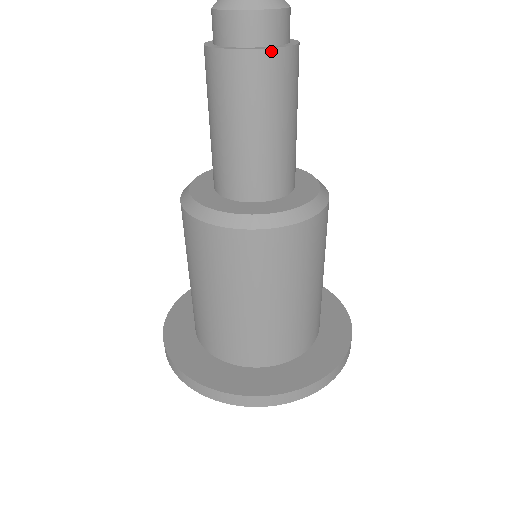
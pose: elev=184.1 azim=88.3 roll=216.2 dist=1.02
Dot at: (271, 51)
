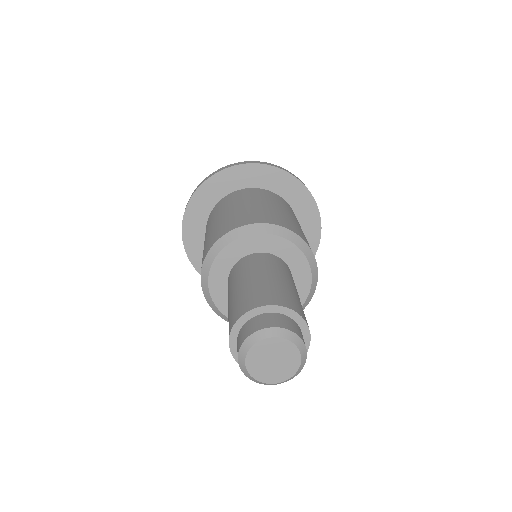
Dot at: occluded
